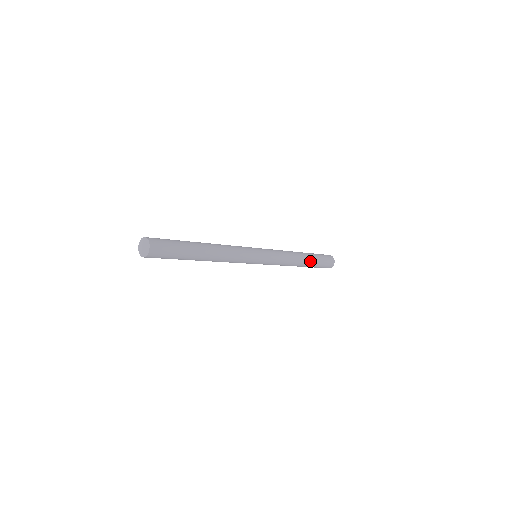
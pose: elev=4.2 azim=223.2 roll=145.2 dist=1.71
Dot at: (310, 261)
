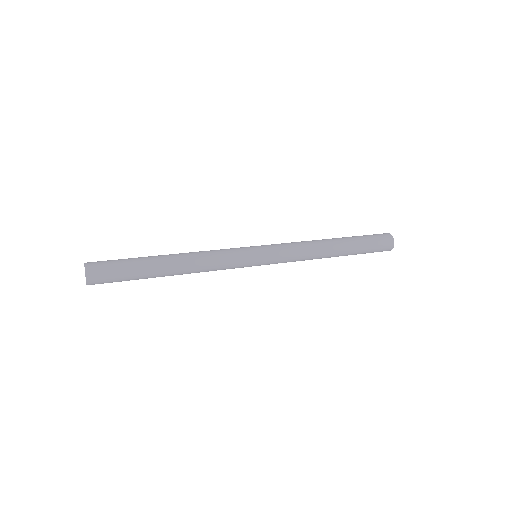
Dot at: (346, 243)
